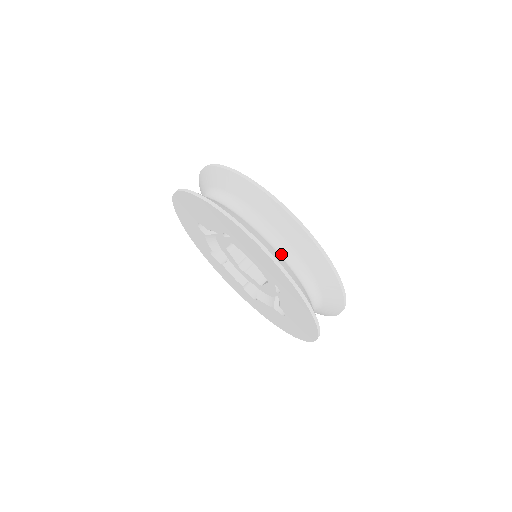
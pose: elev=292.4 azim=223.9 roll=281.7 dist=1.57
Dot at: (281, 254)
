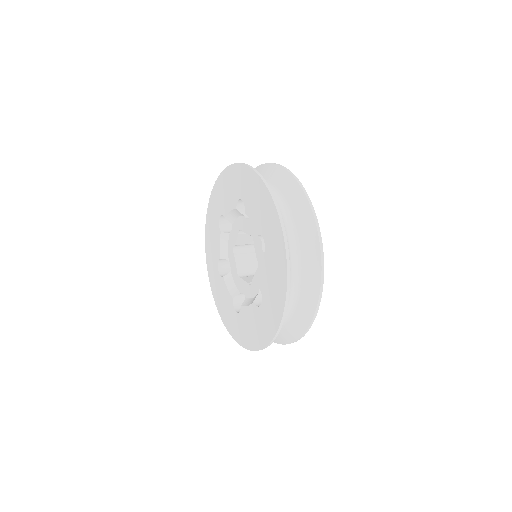
Dot at: occluded
